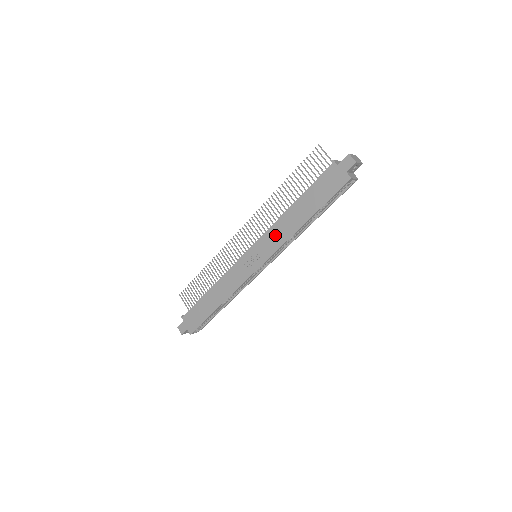
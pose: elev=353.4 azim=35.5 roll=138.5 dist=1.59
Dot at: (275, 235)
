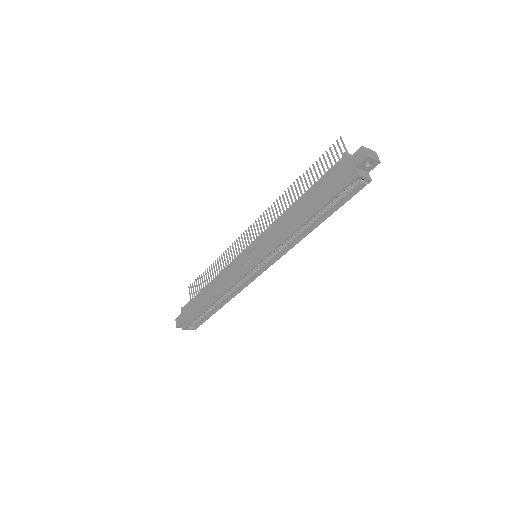
Dot at: (274, 233)
